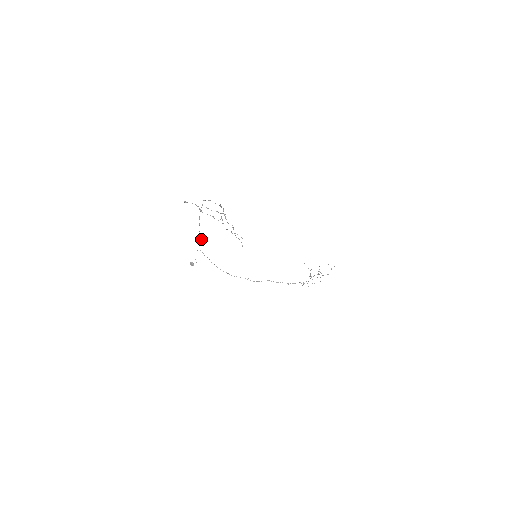
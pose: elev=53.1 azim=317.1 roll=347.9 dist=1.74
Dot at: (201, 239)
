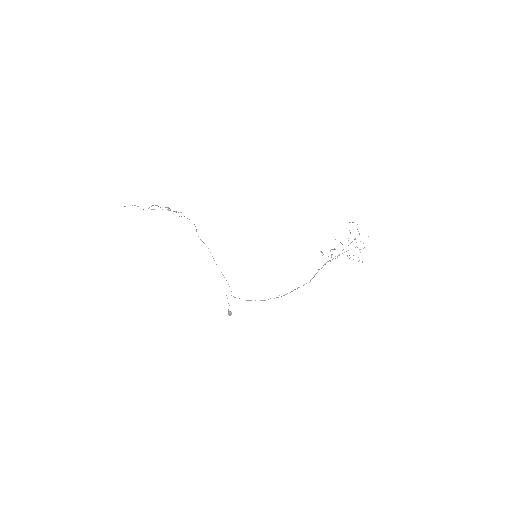
Dot at: occluded
